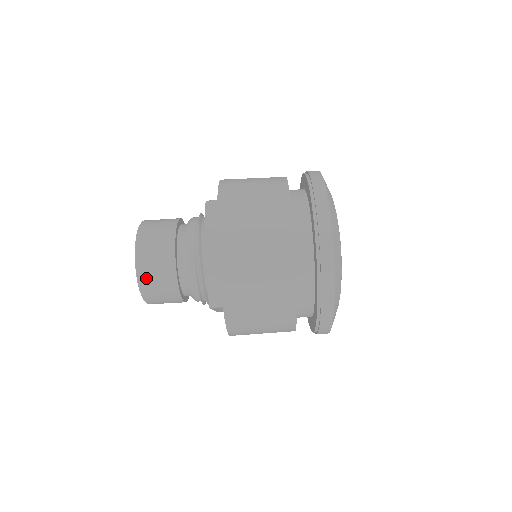
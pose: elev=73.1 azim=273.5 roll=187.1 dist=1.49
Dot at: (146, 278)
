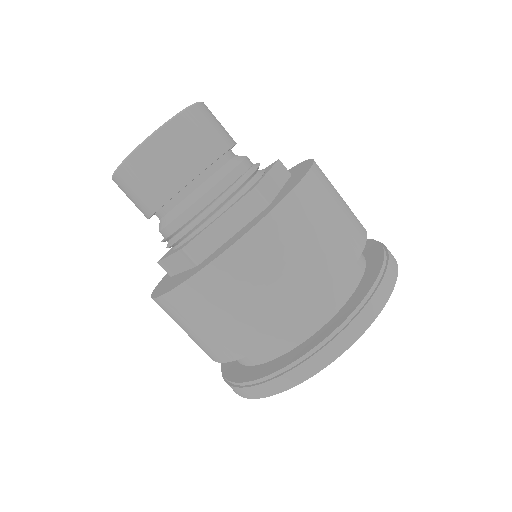
Dot at: (158, 148)
